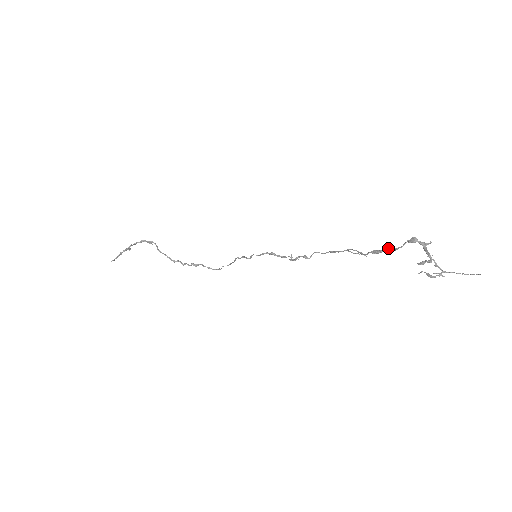
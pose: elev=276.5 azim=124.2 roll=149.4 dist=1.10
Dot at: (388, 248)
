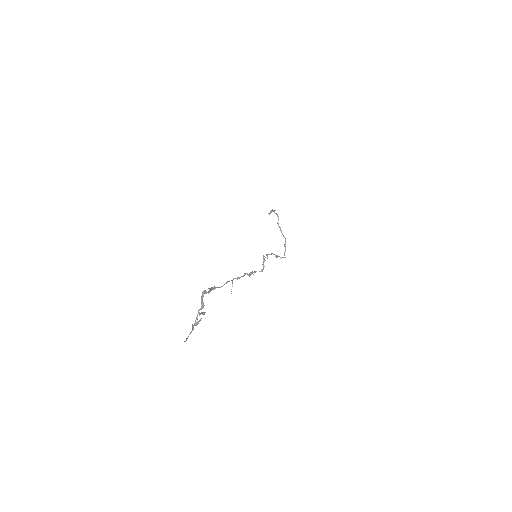
Dot at: (210, 289)
